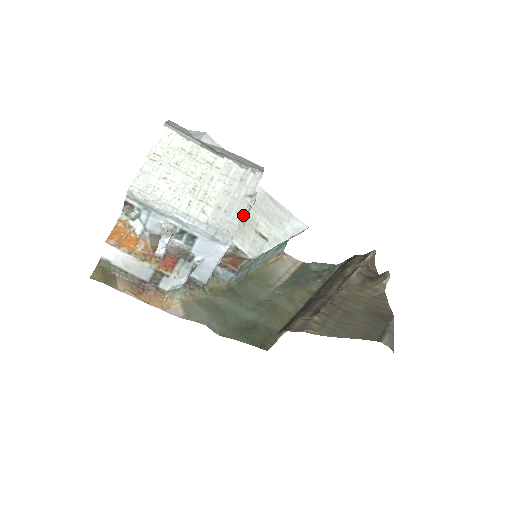
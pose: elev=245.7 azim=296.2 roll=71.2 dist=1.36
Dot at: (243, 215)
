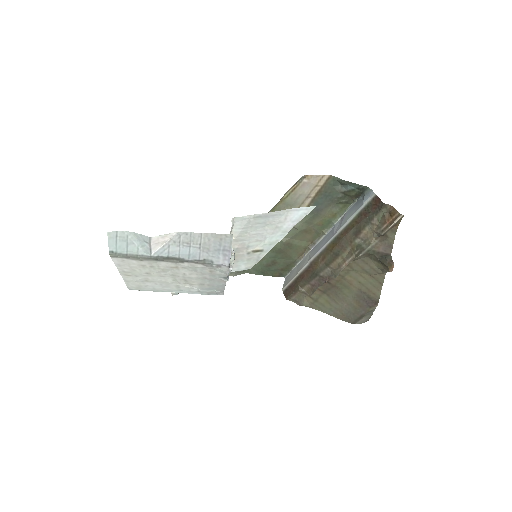
Dot at: (225, 285)
